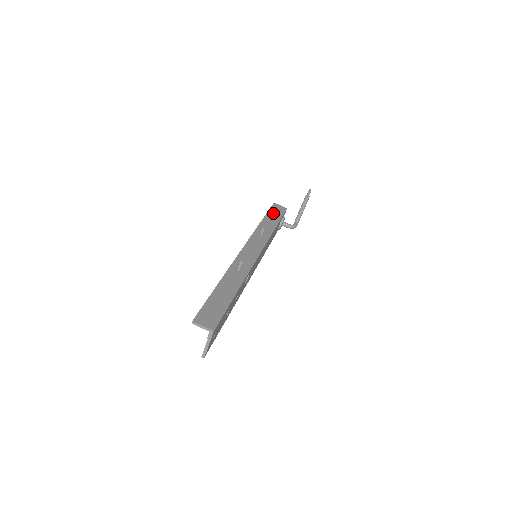
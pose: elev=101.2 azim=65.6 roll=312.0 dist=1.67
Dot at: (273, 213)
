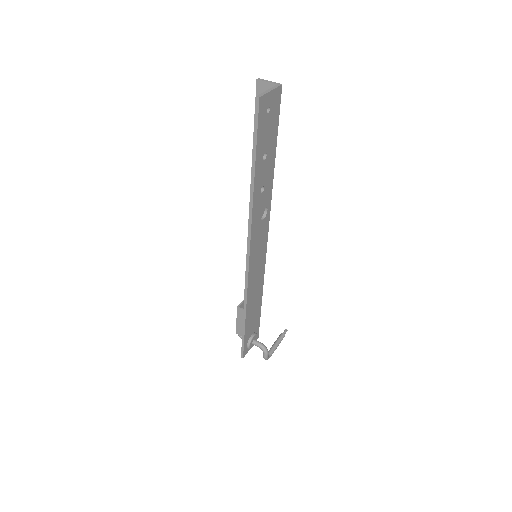
Dot at: occluded
